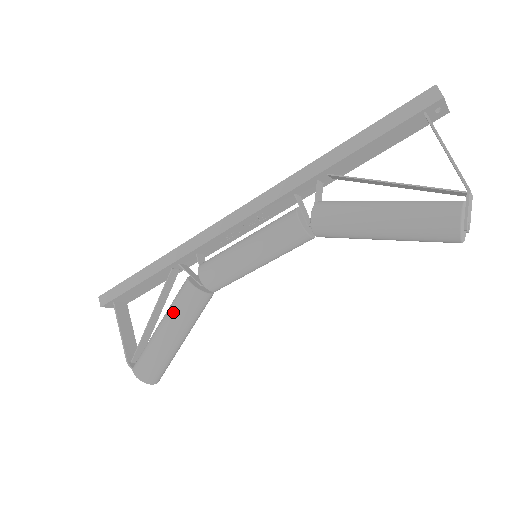
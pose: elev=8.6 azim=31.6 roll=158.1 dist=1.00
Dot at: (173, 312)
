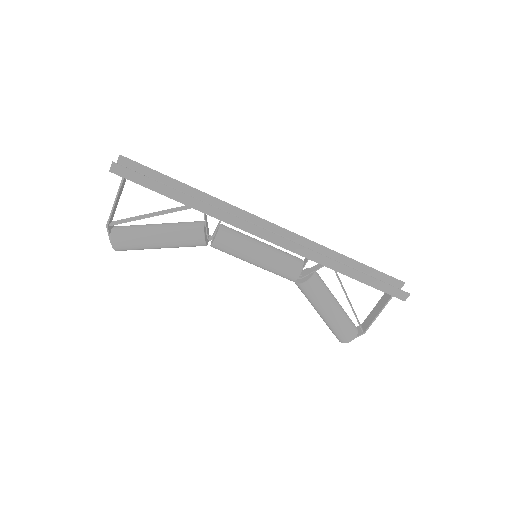
Dot at: (176, 240)
